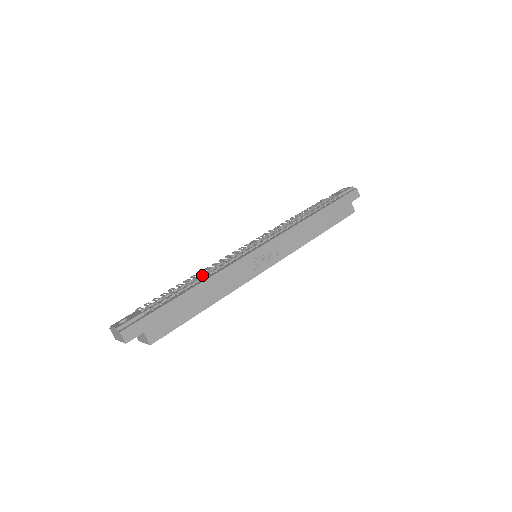
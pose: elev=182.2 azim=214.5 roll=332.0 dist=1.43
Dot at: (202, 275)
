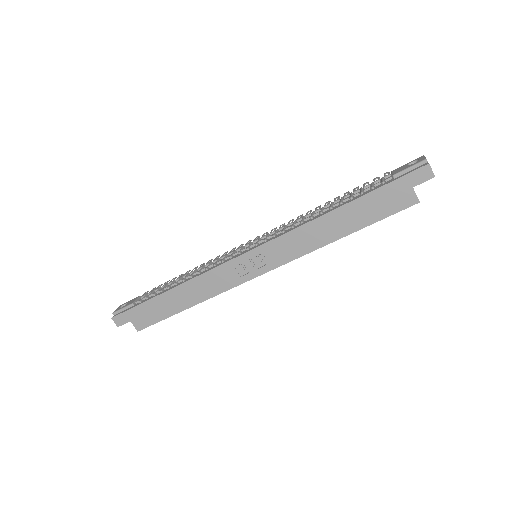
Dot at: (193, 272)
